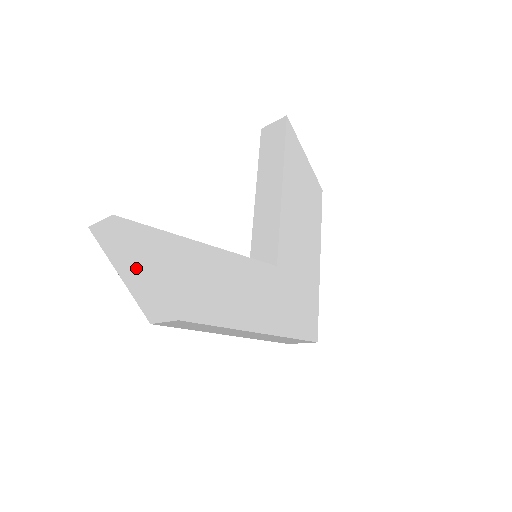
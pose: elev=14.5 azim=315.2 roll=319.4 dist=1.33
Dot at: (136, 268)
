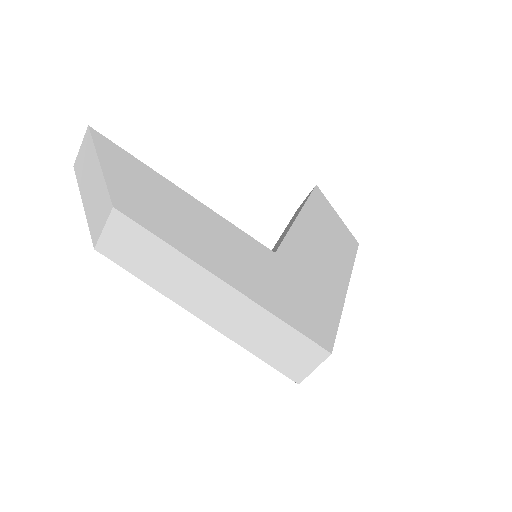
Dot at: (93, 173)
